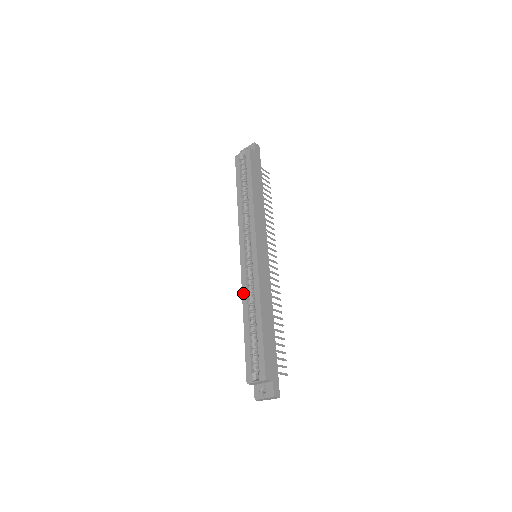
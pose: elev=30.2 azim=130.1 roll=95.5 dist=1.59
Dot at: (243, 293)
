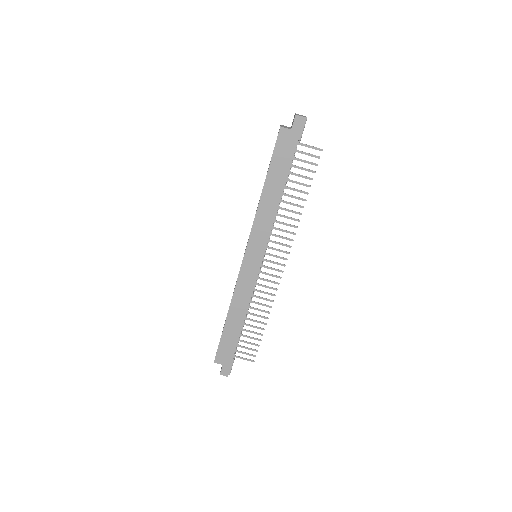
Dot at: occluded
